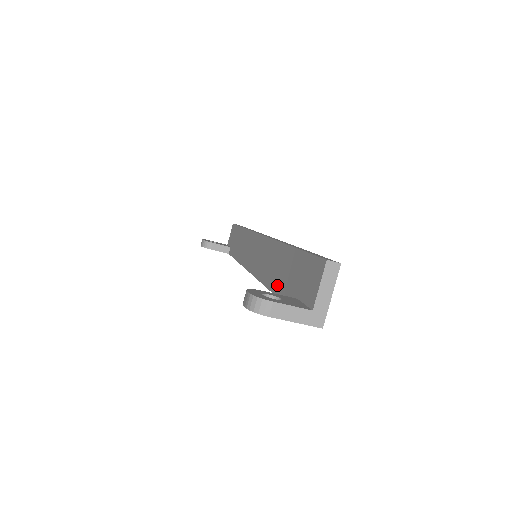
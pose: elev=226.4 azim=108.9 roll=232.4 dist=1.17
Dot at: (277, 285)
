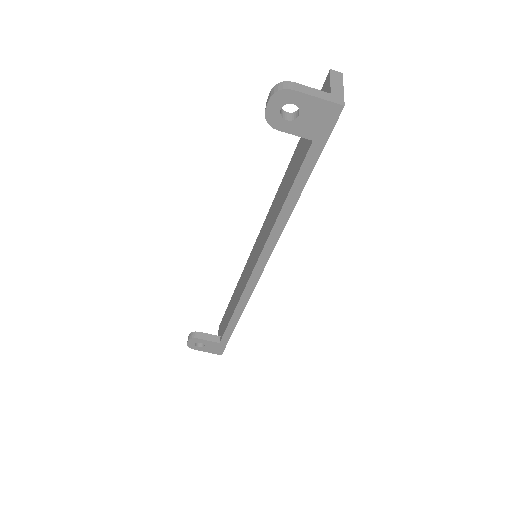
Dot at: (288, 187)
